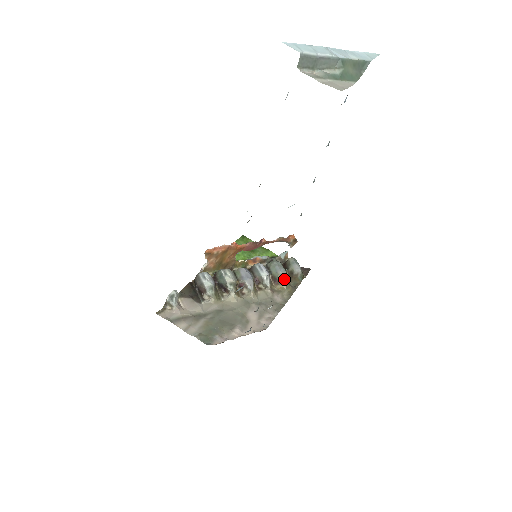
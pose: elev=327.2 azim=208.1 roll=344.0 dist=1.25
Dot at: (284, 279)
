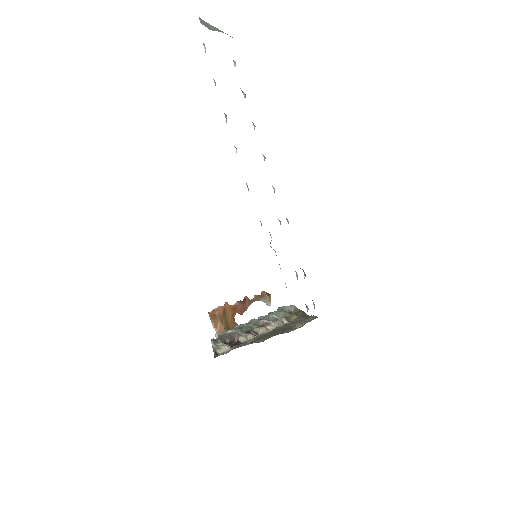
Dot at: (290, 314)
